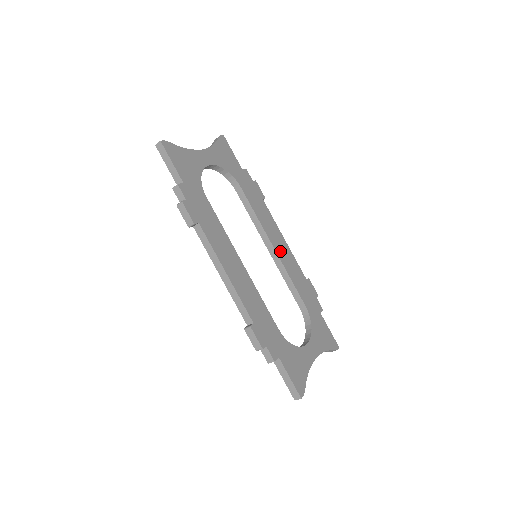
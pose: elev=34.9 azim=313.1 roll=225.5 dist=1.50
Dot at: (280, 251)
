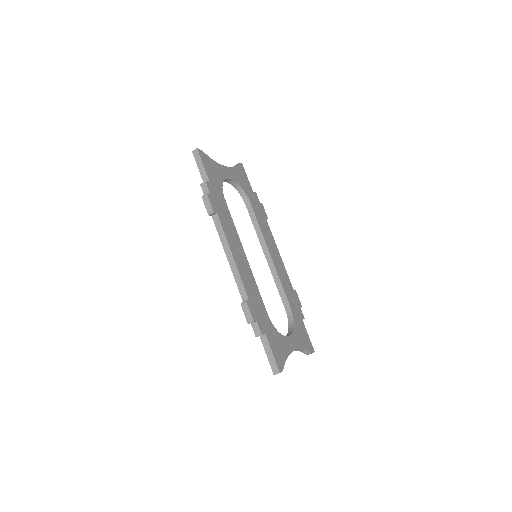
Dot at: (275, 260)
